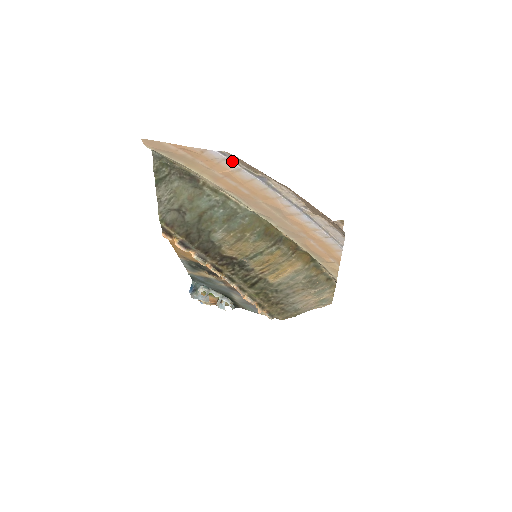
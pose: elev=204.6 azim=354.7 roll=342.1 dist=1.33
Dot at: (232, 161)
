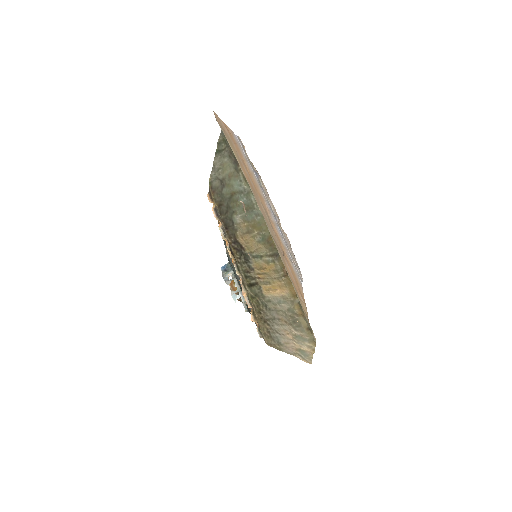
Dot at: (243, 148)
